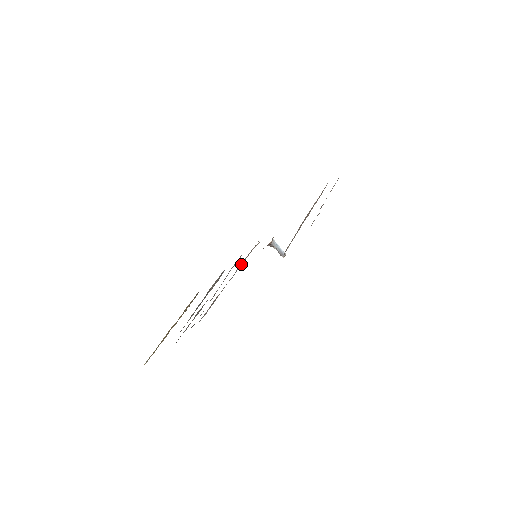
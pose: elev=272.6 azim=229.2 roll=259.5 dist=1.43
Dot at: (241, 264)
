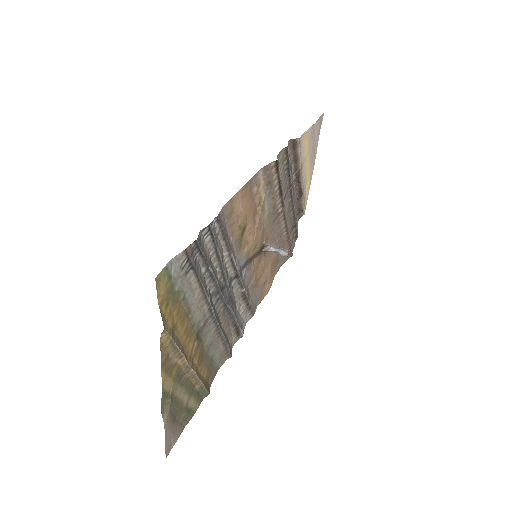
Dot at: (245, 287)
